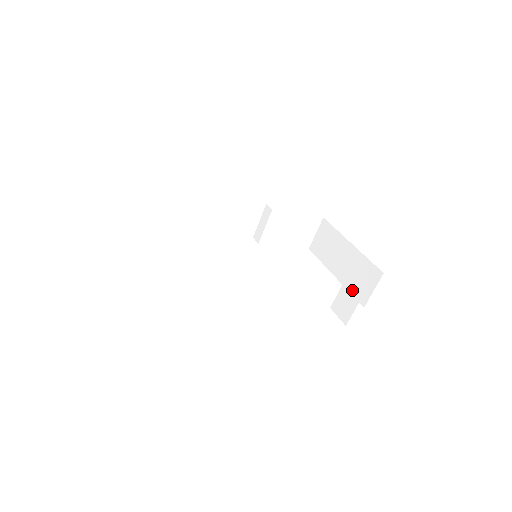
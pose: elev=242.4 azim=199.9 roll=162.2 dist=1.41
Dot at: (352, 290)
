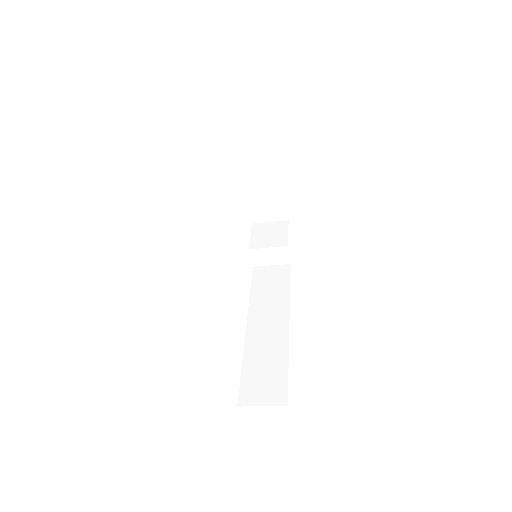
Dot at: (279, 256)
